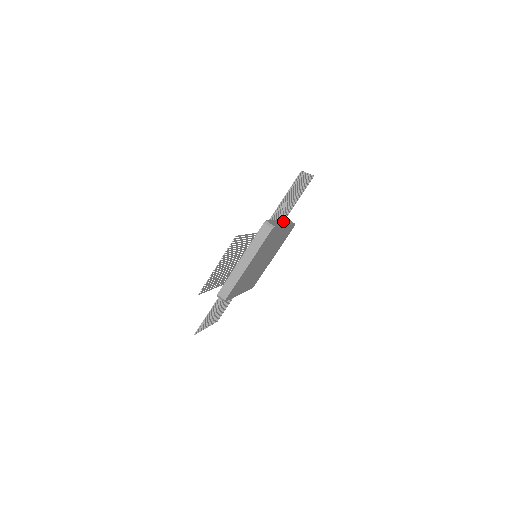
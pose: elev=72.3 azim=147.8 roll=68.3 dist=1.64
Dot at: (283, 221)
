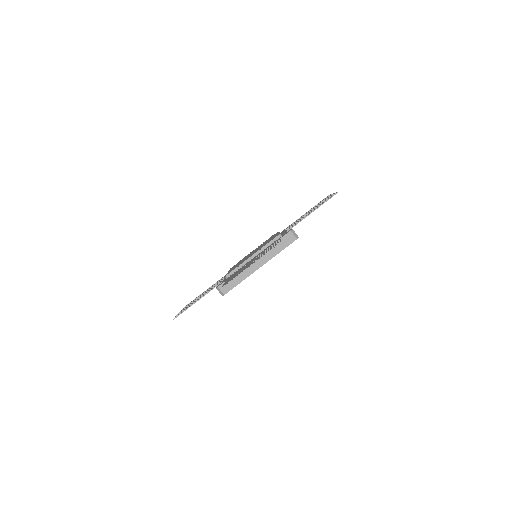
Dot at: occluded
